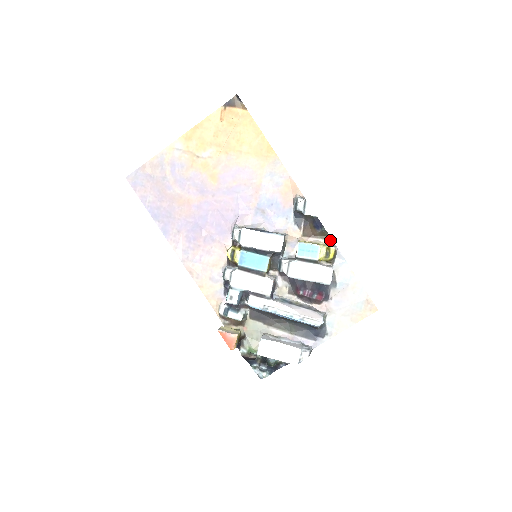
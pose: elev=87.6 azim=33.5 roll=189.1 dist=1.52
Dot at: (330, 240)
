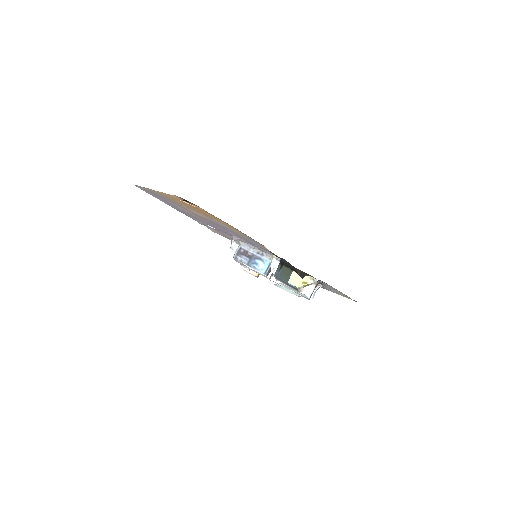
Dot at: (311, 276)
